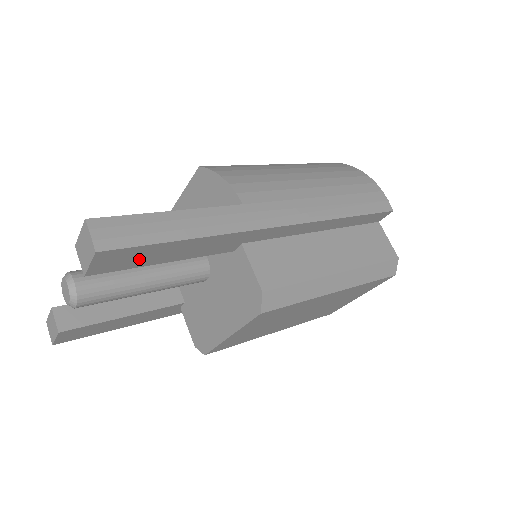
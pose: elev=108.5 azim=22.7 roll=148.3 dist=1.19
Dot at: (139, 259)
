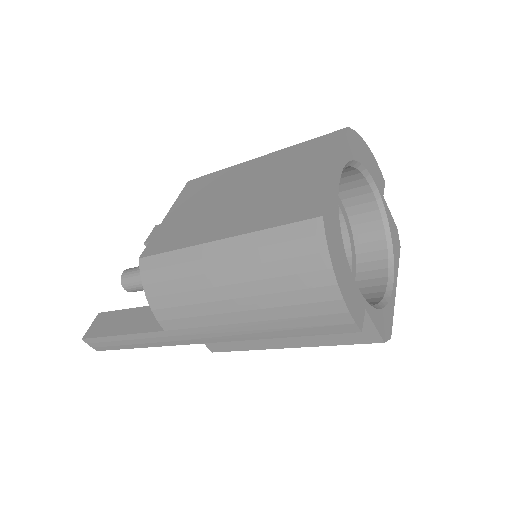
Dot at: occluded
